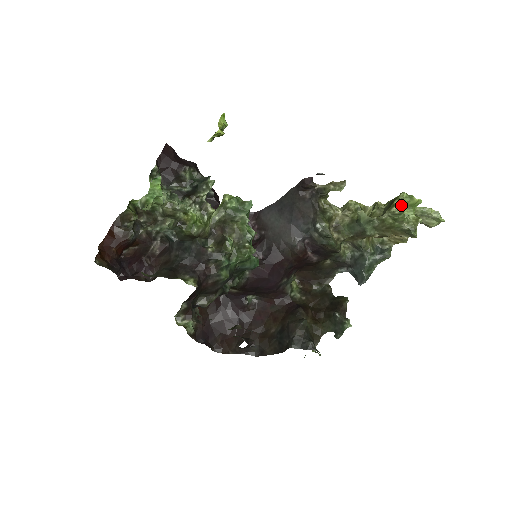
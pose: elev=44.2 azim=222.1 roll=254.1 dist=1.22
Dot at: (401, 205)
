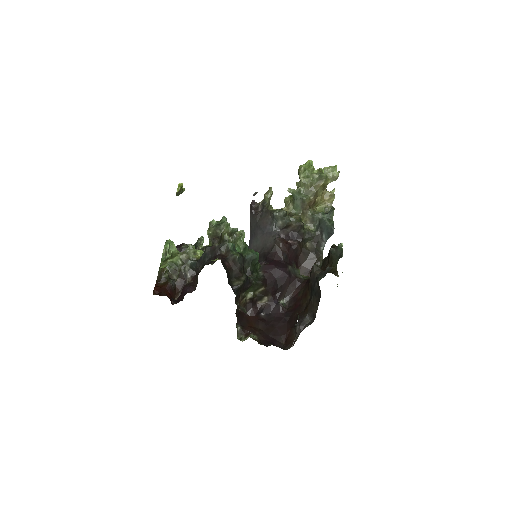
Dot at: occluded
